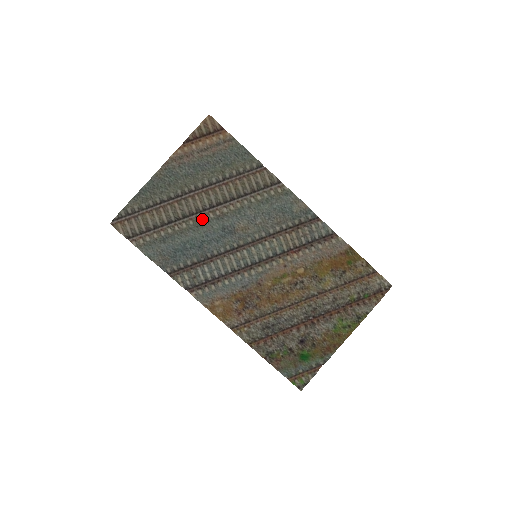
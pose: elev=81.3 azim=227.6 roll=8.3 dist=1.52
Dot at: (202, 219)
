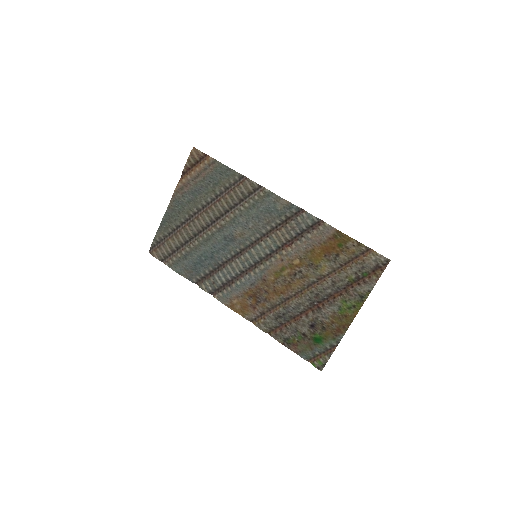
Dot at: (208, 234)
